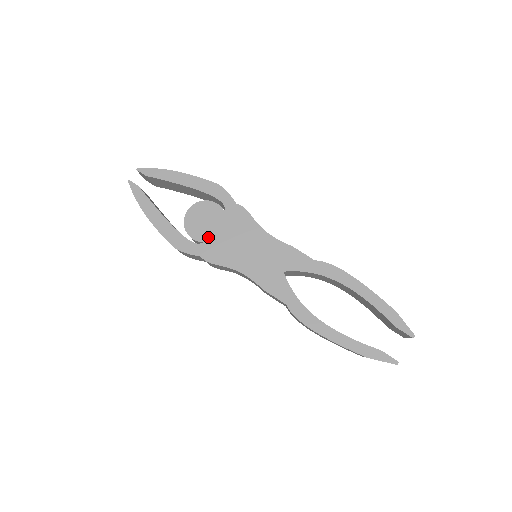
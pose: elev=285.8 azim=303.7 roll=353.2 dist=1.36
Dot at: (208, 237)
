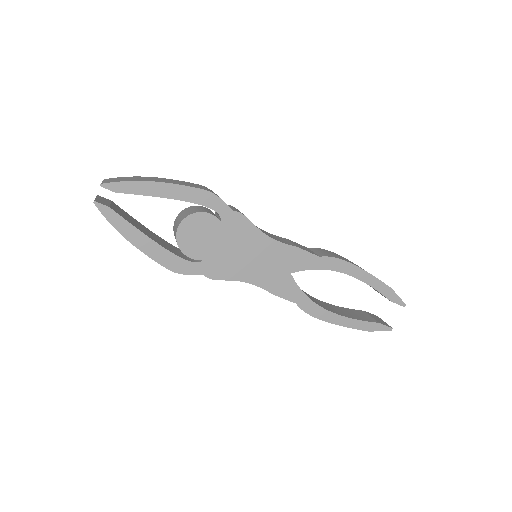
Dot at: (208, 253)
